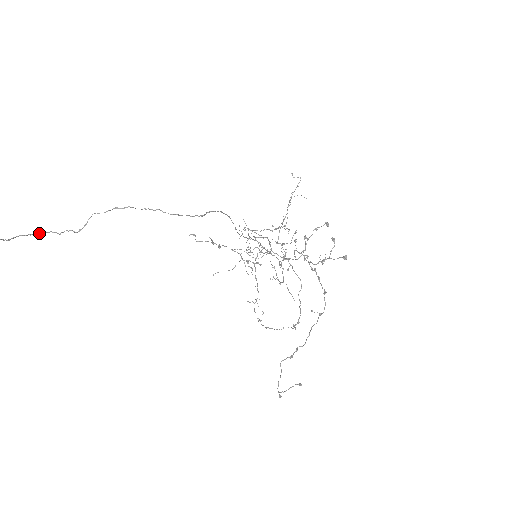
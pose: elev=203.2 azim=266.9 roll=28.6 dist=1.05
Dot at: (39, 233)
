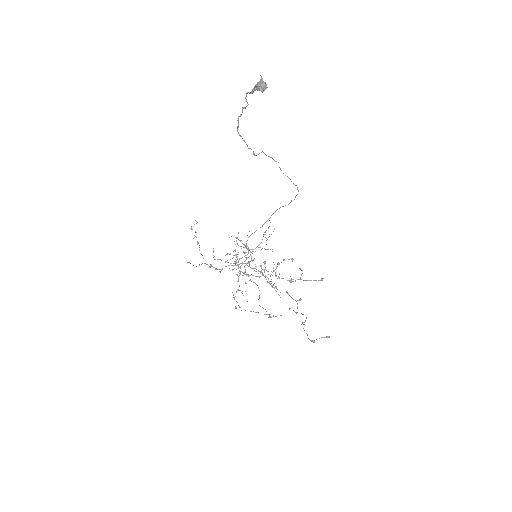
Dot at: (242, 138)
